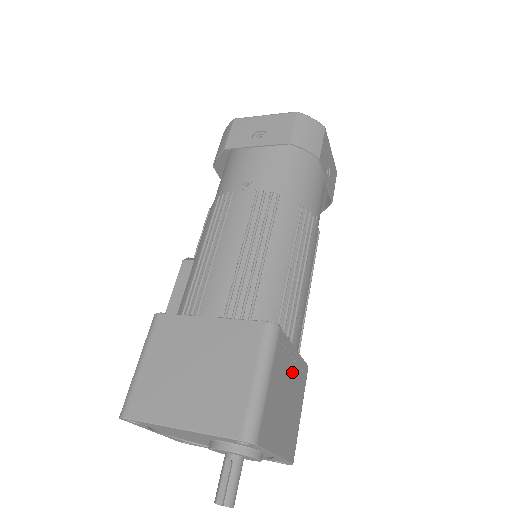
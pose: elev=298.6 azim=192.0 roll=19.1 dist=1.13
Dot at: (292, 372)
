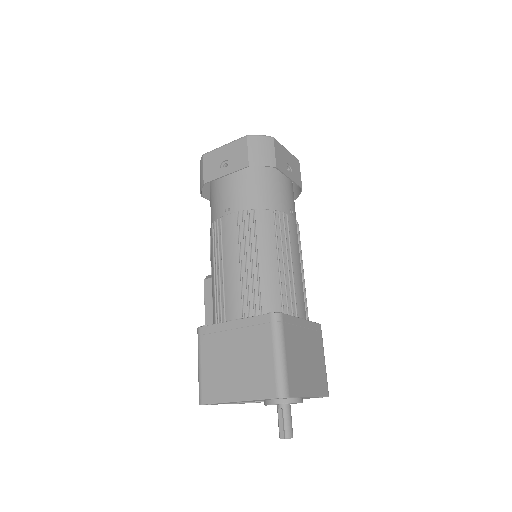
Dot at: (305, 336)
